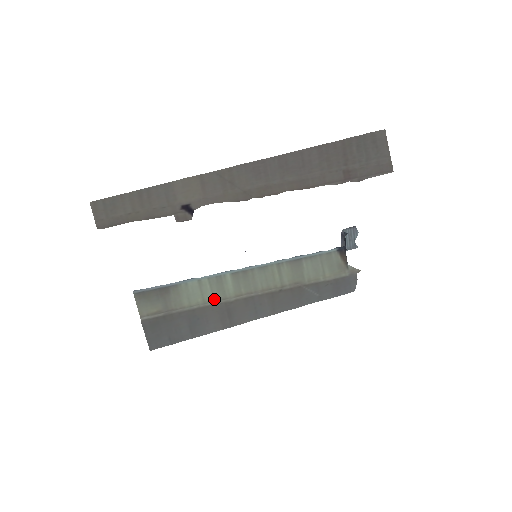
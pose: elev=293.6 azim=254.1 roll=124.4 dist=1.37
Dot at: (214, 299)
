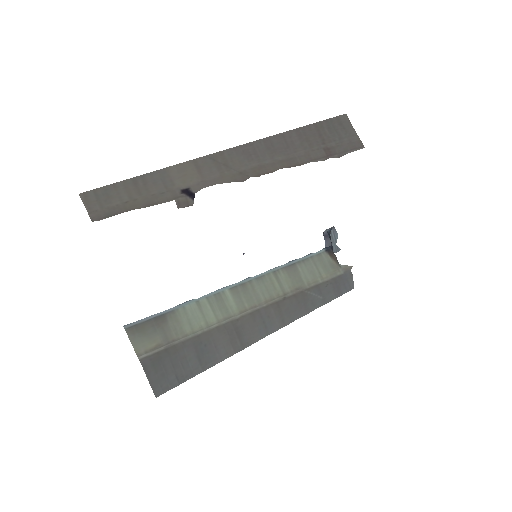
Dot at: (218, 320)
